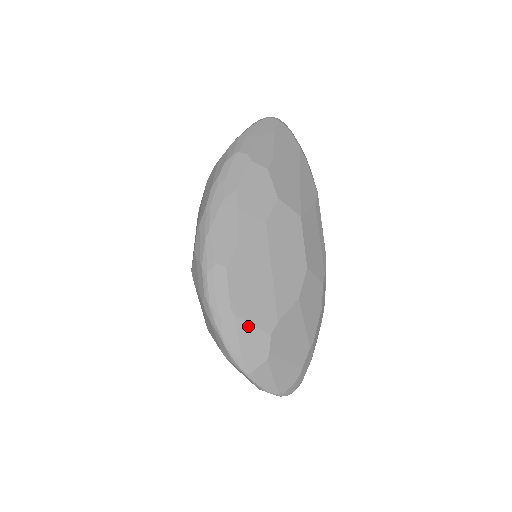
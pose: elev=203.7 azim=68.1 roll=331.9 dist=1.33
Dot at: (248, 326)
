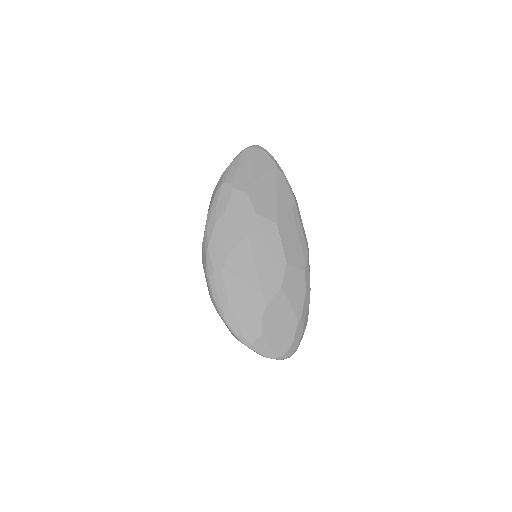
Dot at: (243, 313)
